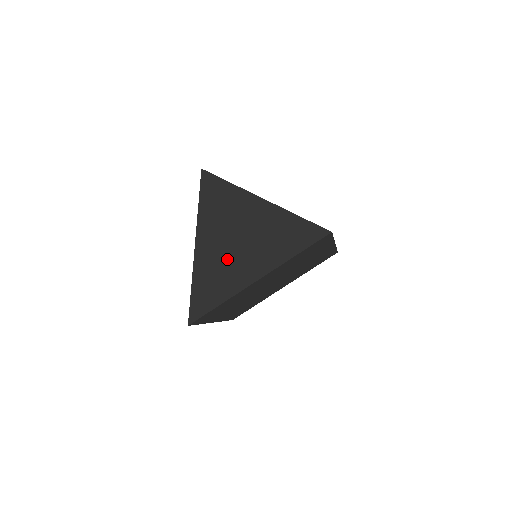
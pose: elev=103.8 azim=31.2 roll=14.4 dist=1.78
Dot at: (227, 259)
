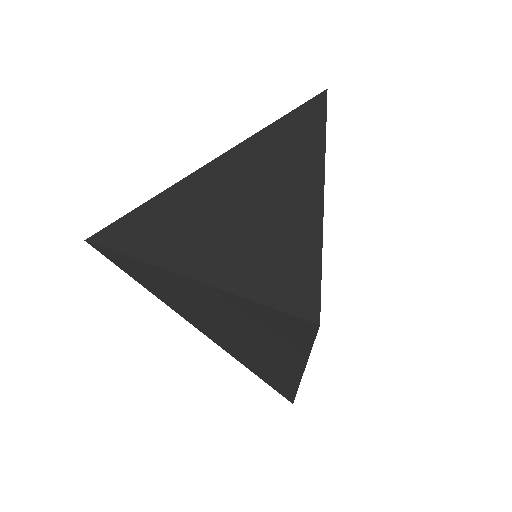
Dot at: (252, 228)
